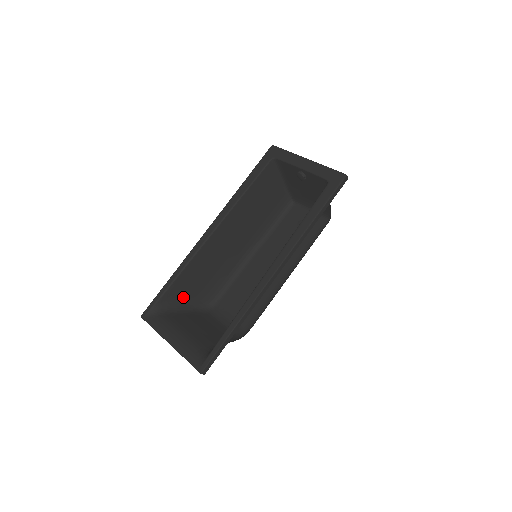
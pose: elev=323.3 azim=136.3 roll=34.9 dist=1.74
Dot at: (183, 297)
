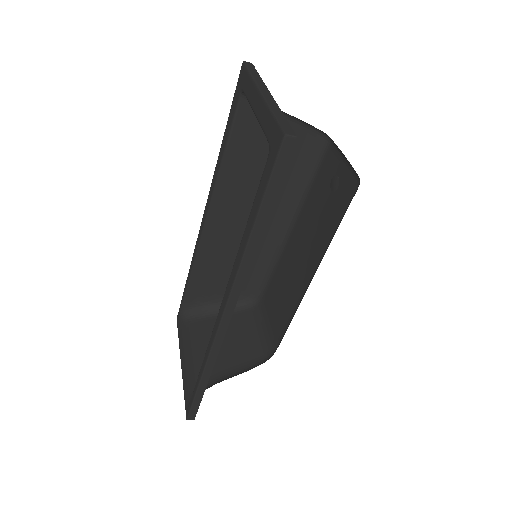
Dot at: (213, 296)
